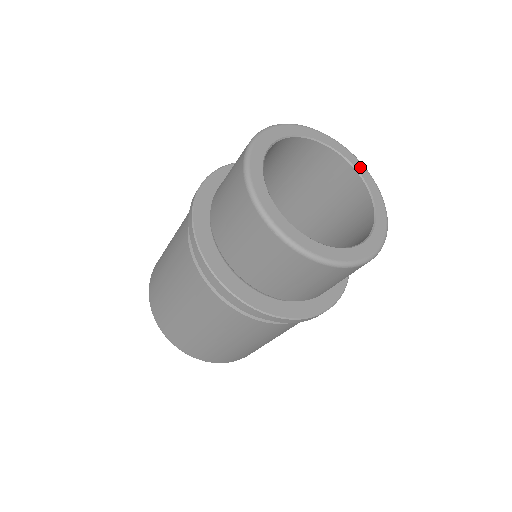
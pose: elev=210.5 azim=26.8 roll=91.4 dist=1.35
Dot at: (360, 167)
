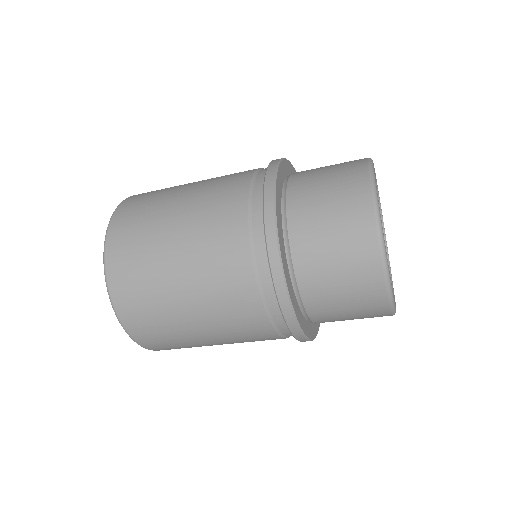
Dot at: occluded
